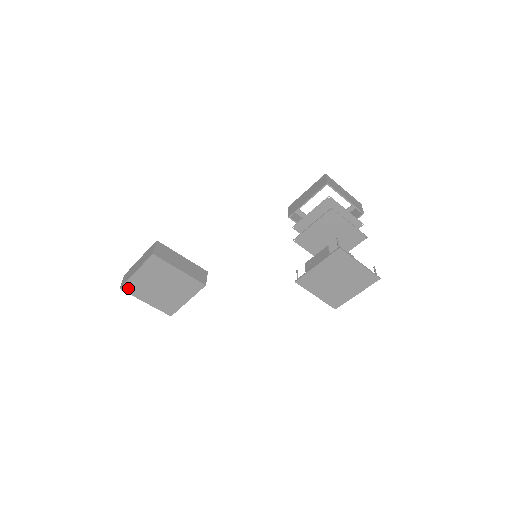
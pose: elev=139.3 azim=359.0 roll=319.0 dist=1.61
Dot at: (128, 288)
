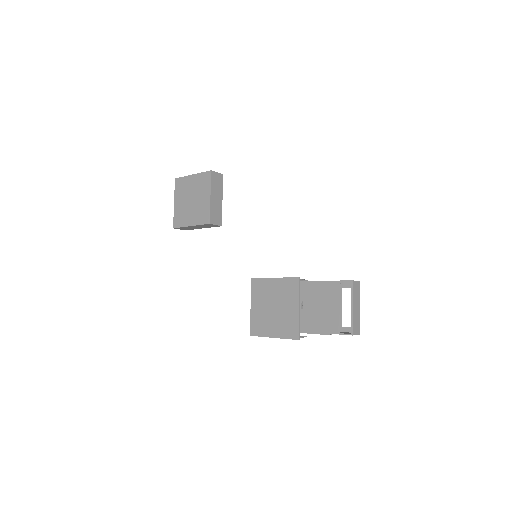
Dot at: (178, 182)
